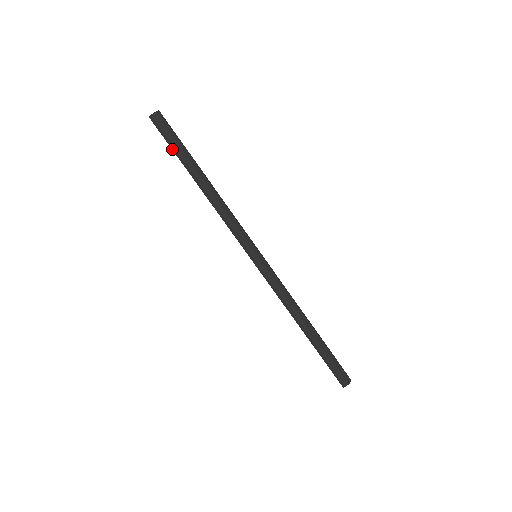
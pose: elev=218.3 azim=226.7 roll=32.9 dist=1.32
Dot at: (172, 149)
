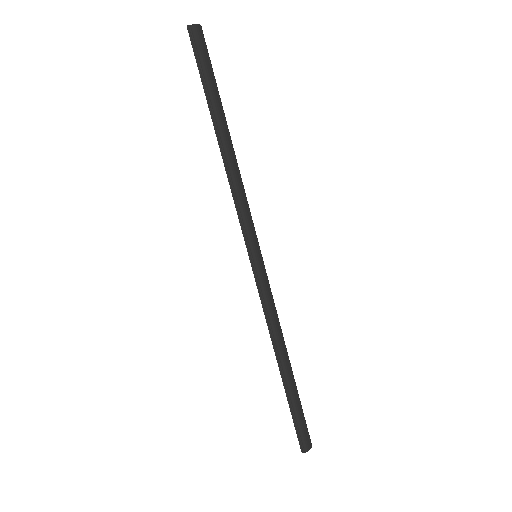
Dot at: (201, 80)
